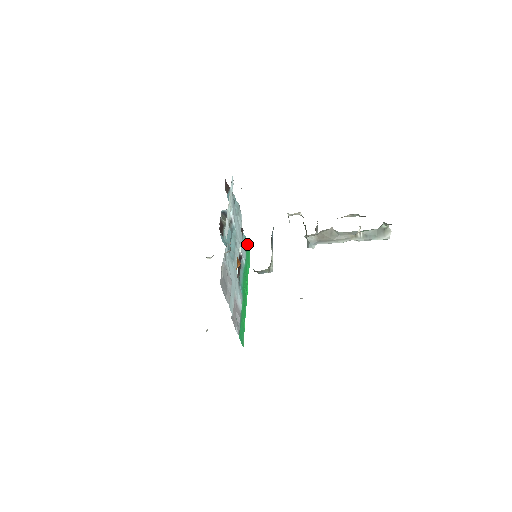
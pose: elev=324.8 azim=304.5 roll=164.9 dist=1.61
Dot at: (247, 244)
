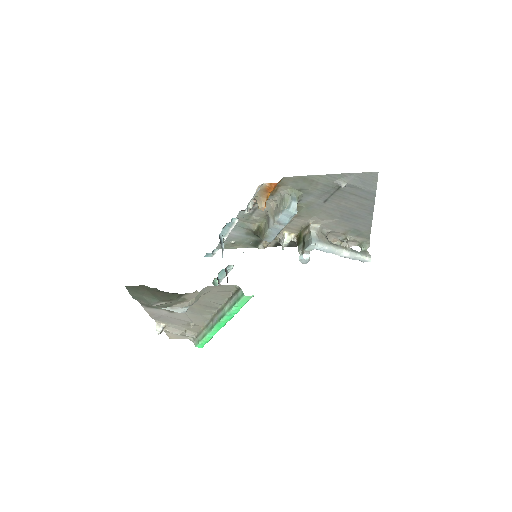
Dot at: occluded
